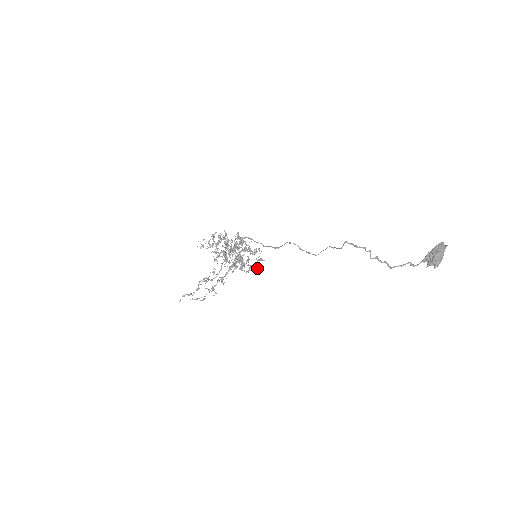
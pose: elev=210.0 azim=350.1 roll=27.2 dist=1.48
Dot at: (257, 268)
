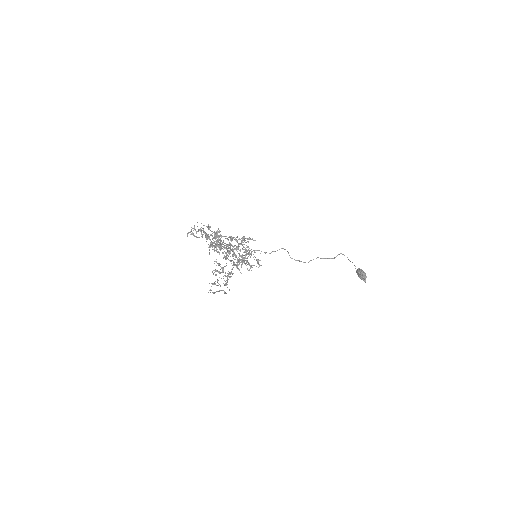
Dot at: occluded
